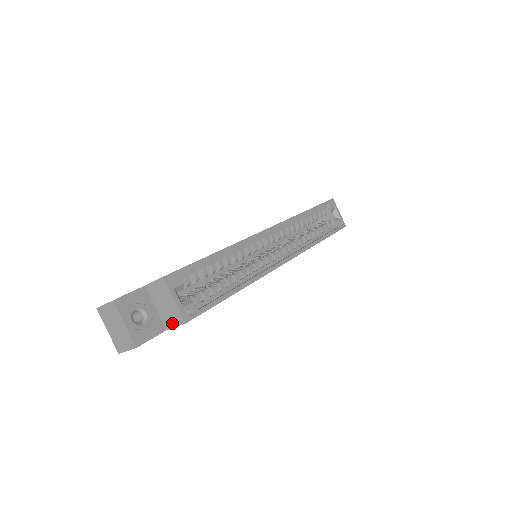
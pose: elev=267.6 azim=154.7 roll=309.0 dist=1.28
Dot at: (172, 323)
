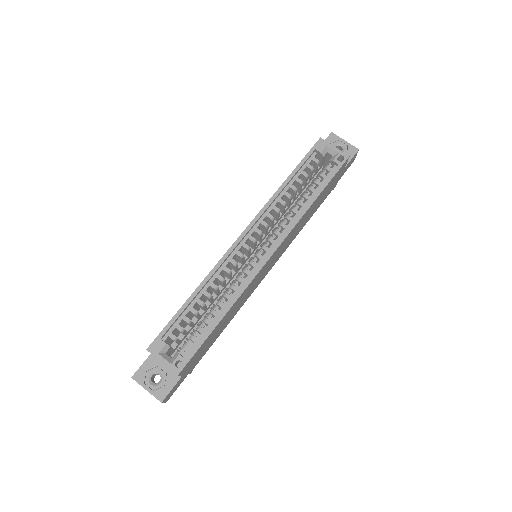
Dot at: occluded
